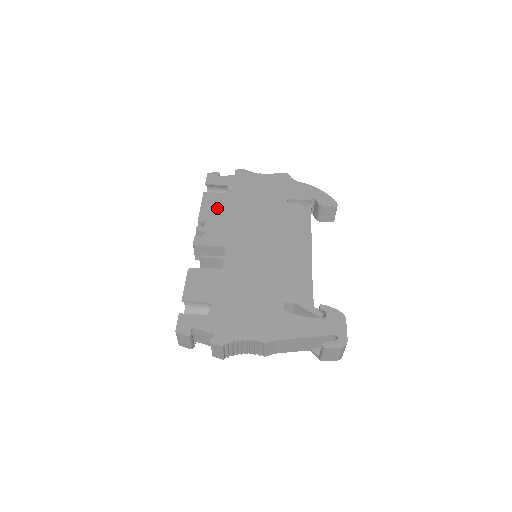
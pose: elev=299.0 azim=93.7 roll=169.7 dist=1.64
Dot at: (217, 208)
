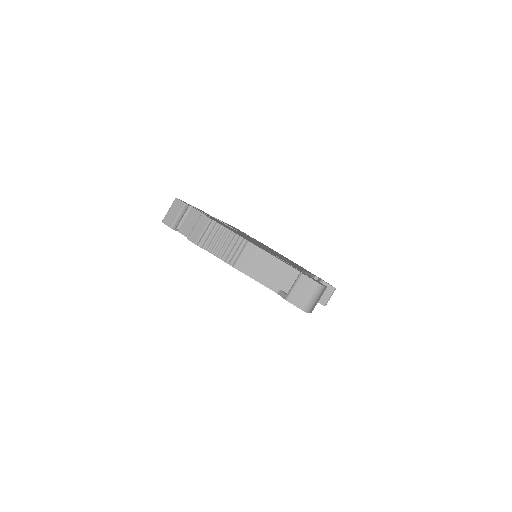
Dot at: (240, 231)
